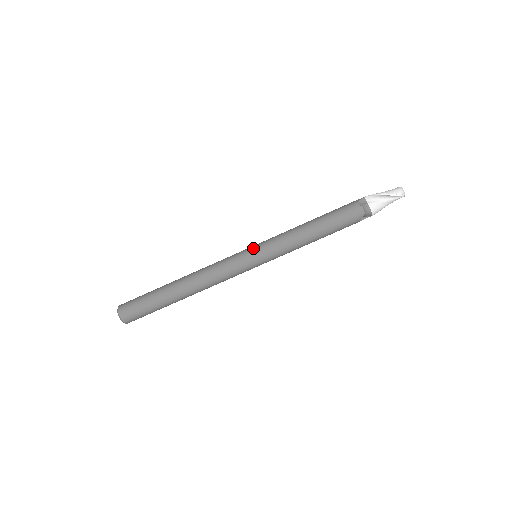
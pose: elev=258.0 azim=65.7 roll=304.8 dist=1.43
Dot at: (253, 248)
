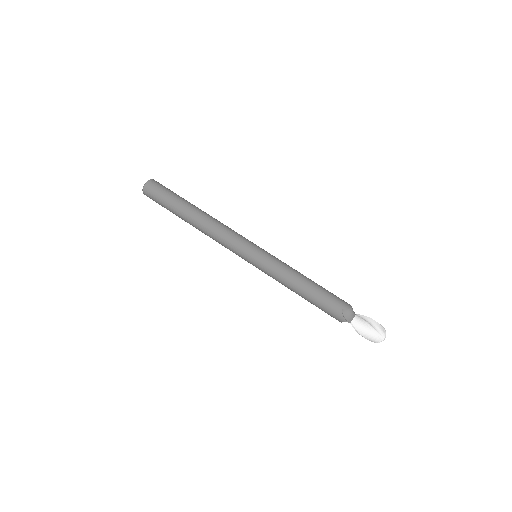
Dot at: occluded
